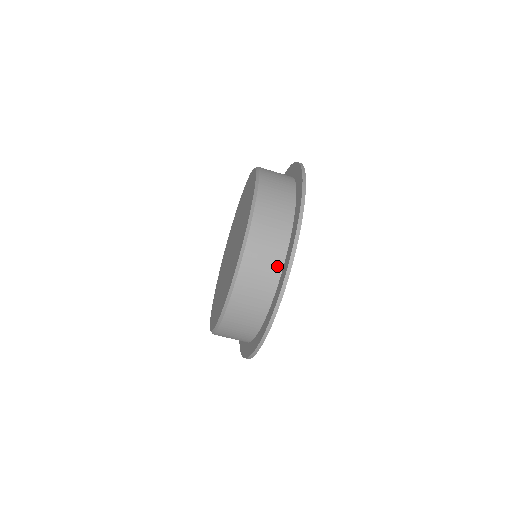
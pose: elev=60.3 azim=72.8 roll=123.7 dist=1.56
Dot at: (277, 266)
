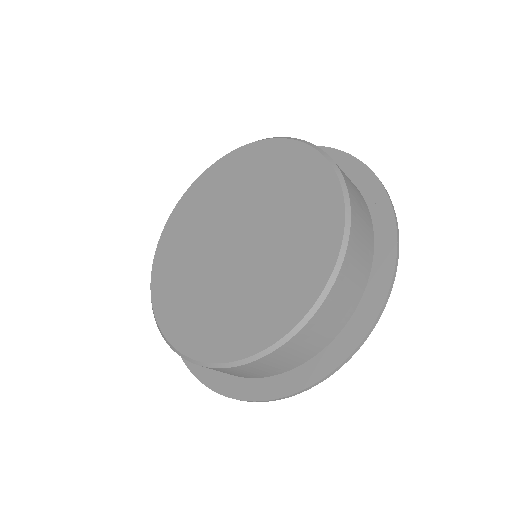
Dot at: occluded
